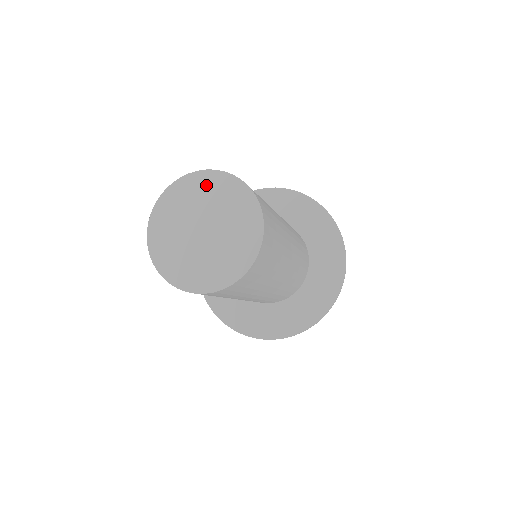
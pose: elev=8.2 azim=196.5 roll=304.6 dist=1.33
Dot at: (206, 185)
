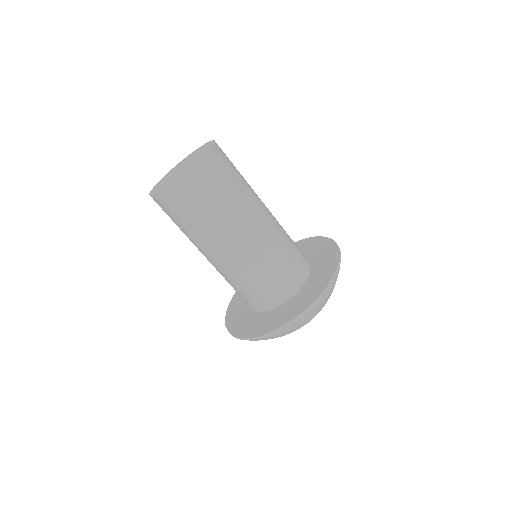
Dot at: (187, 158)
